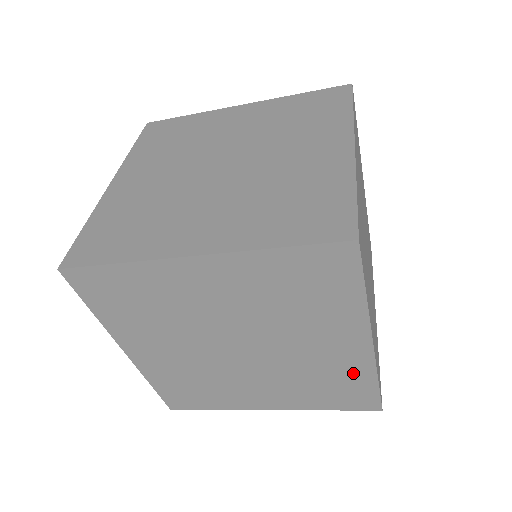
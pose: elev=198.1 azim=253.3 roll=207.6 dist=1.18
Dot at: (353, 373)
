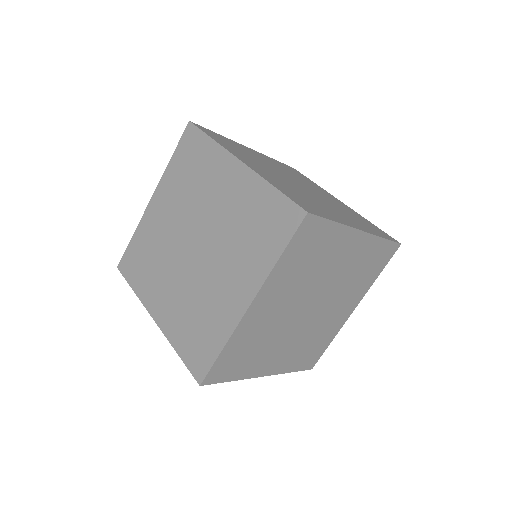
Dot at: (255, 196)
